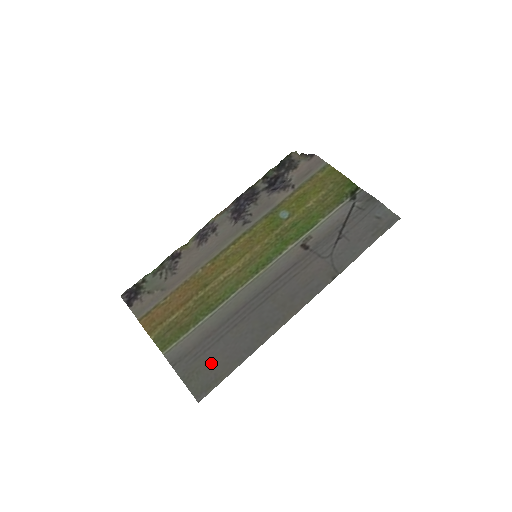
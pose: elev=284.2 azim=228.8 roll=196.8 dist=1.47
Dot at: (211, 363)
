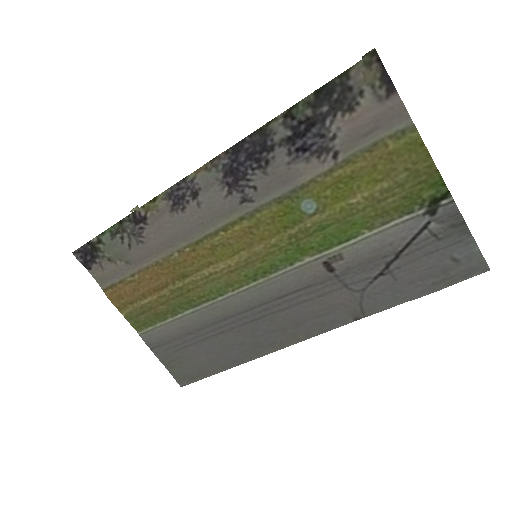
Dot at: (193, 359)
